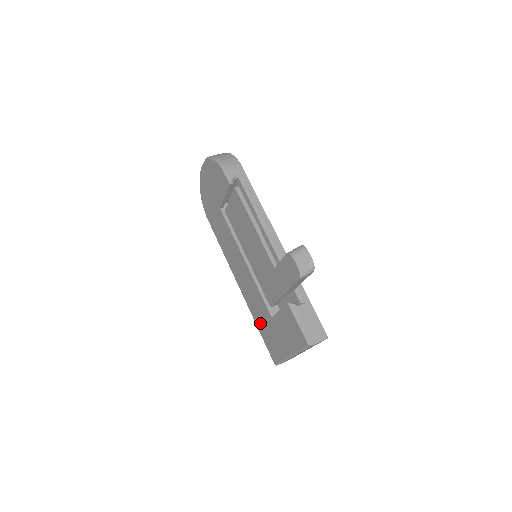
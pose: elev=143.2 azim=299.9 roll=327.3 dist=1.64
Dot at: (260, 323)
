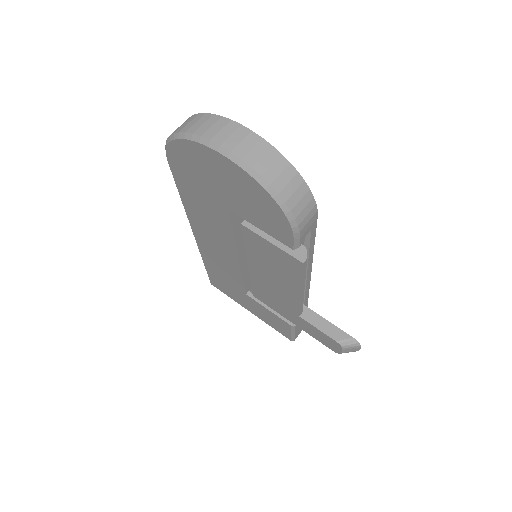
Dot at: (215, 271)
